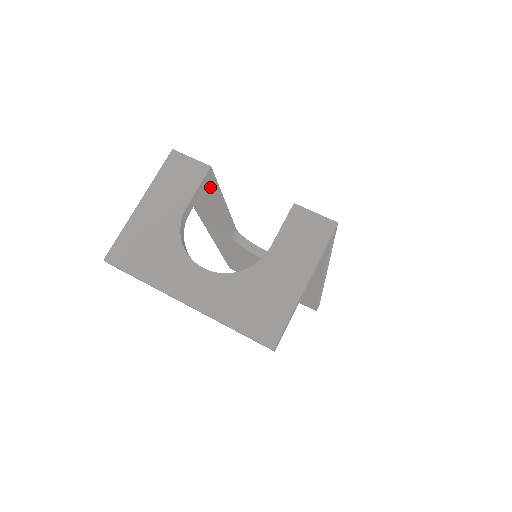
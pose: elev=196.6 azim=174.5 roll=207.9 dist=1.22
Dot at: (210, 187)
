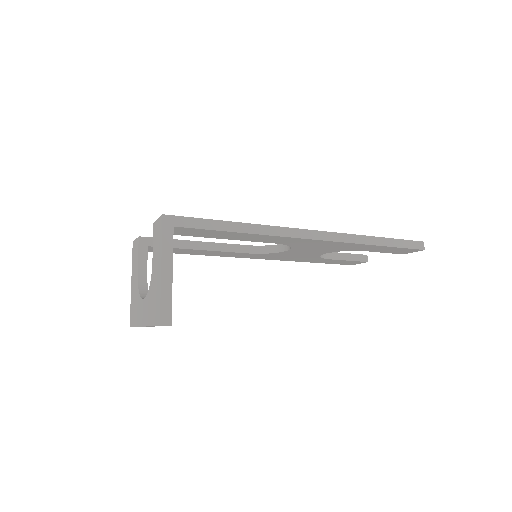
Dot at: occluded
